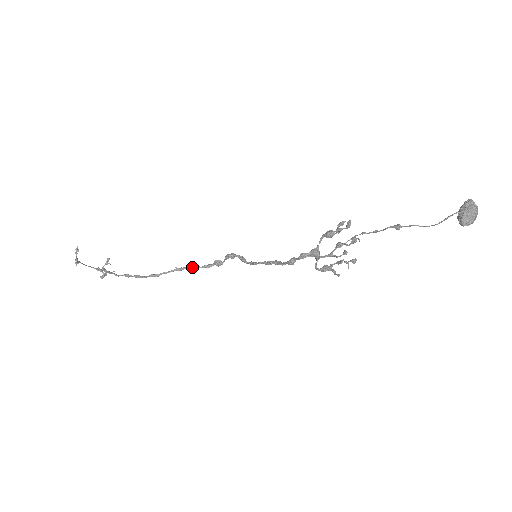
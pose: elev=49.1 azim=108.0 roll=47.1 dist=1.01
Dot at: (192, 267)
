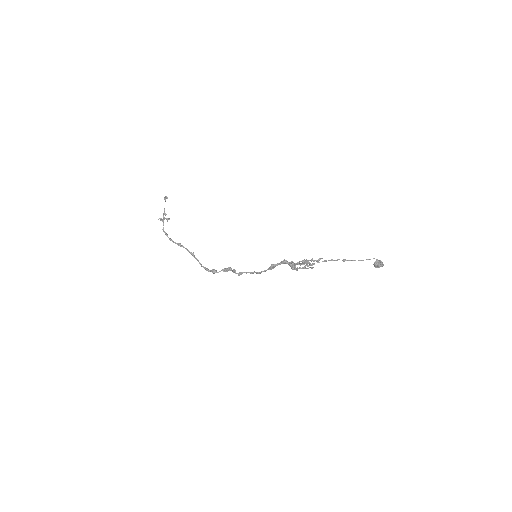
Dot at: occluded
